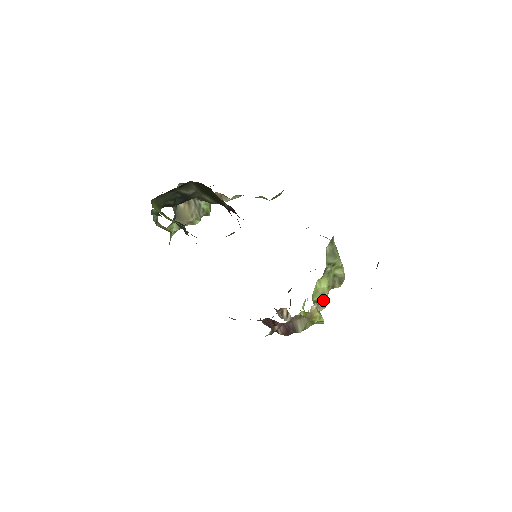
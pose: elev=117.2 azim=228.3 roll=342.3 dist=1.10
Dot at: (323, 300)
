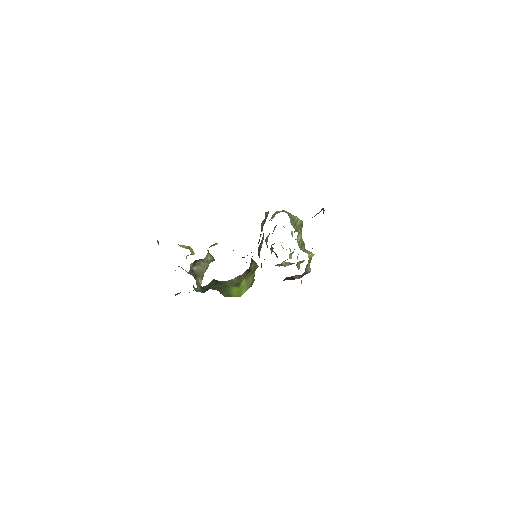
Dot at: (302, 243)
